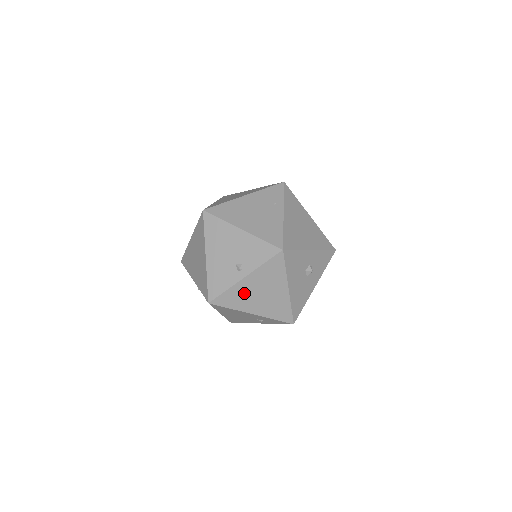
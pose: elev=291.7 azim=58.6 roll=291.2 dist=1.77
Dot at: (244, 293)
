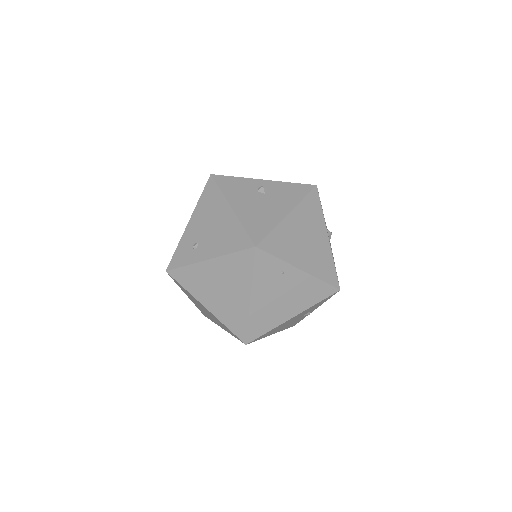
Dot at: occluded
